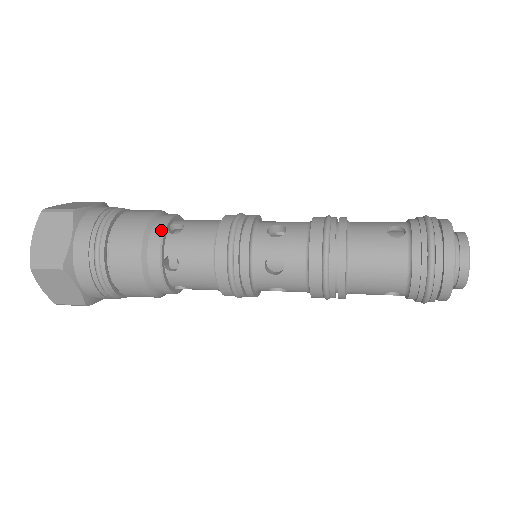
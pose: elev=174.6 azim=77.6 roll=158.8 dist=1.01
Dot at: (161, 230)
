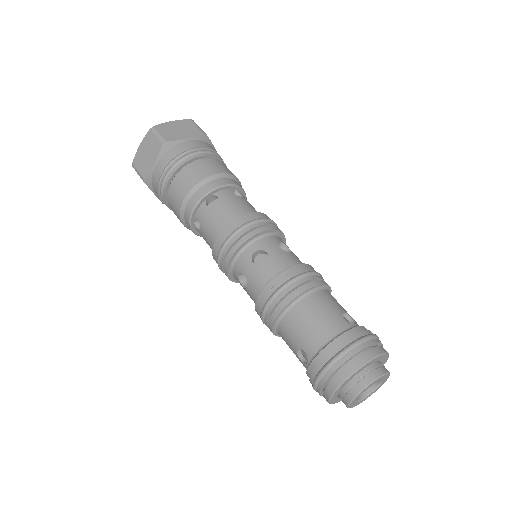
Dot at: (189, 225)
